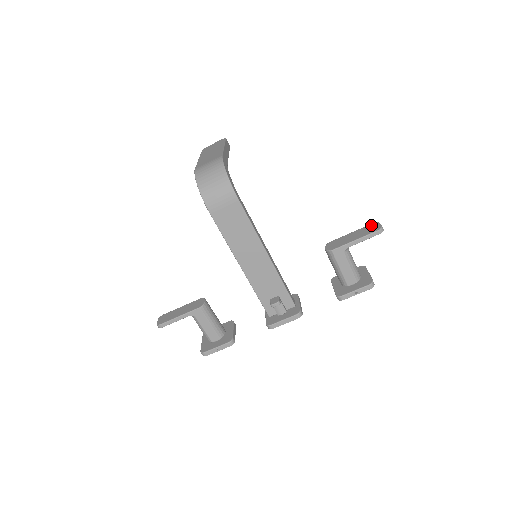
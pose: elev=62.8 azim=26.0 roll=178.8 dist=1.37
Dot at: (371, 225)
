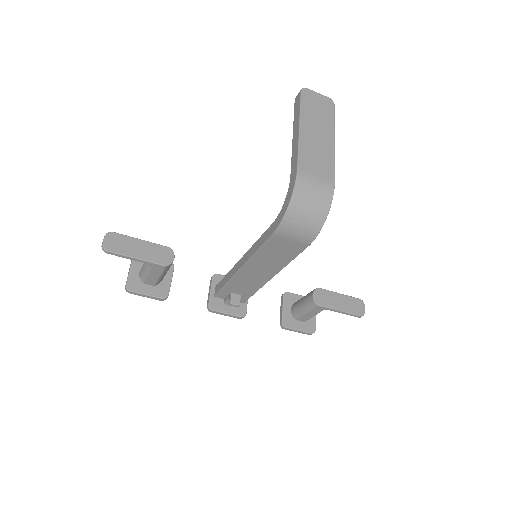
Dot at: (358, 301)
